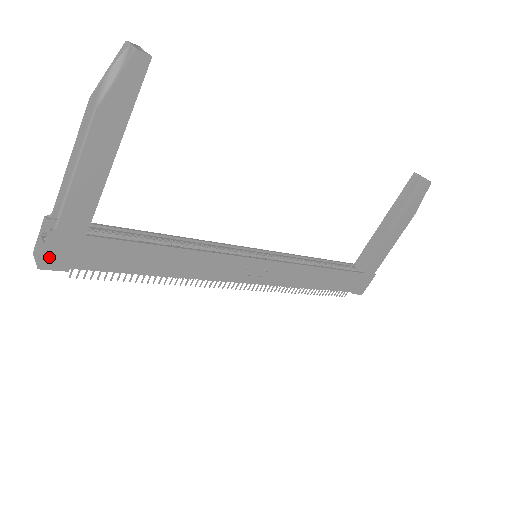
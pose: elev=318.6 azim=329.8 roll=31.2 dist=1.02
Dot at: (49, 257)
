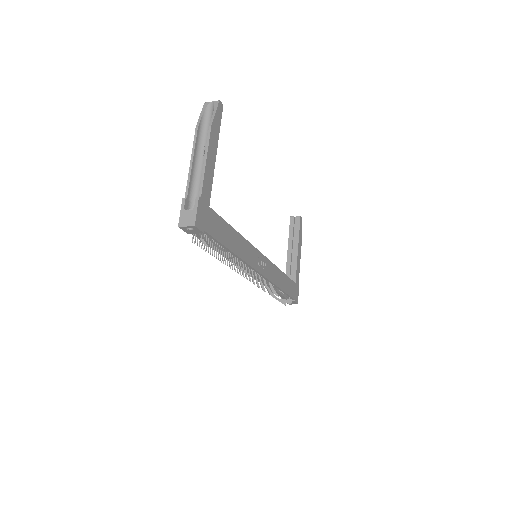
Dot at: (198, 218)
